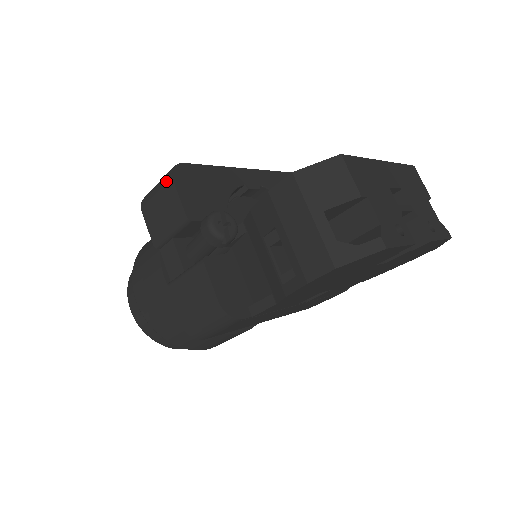
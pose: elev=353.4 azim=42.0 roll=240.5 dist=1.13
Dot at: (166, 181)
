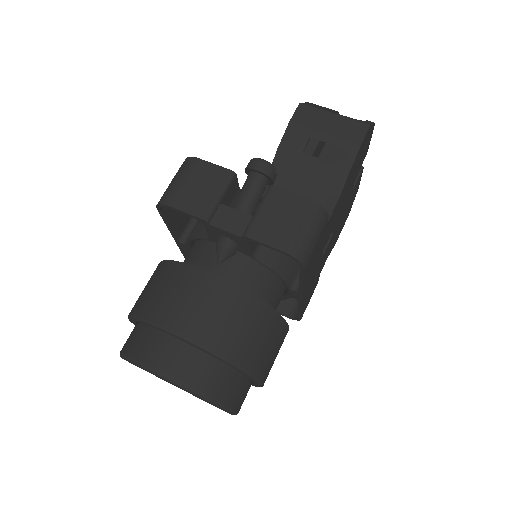
Dot at: (189, 164)
